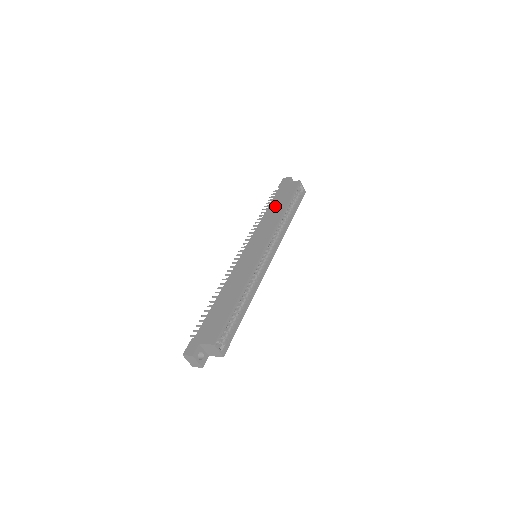
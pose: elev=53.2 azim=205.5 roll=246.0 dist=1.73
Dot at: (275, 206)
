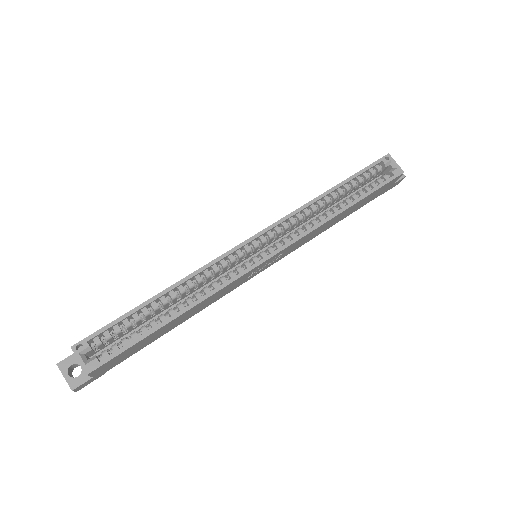
Dot at: occluded
